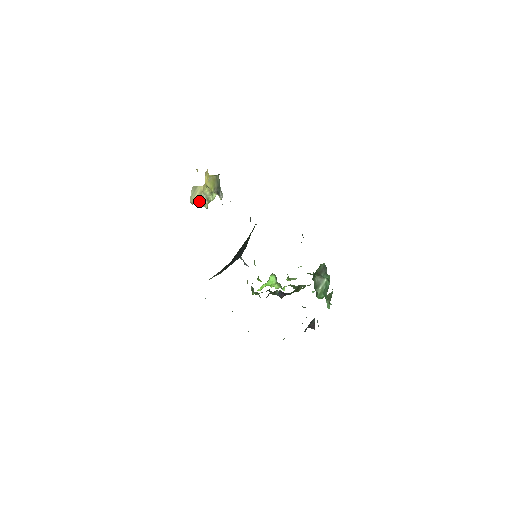
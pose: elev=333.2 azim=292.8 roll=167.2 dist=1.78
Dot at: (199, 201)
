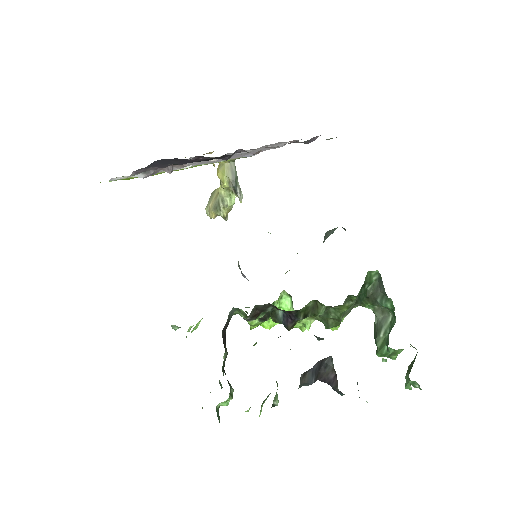
Dot at: (213, 207)
